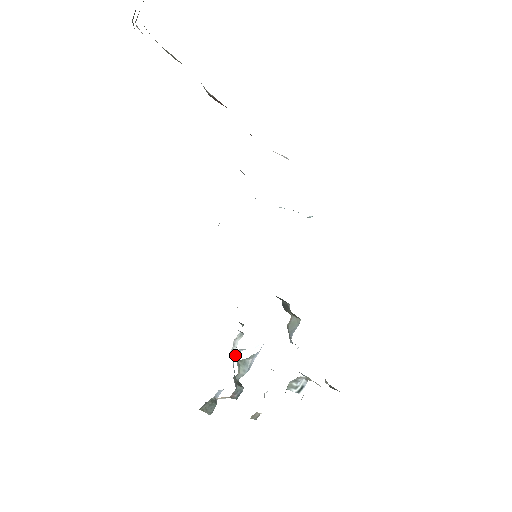
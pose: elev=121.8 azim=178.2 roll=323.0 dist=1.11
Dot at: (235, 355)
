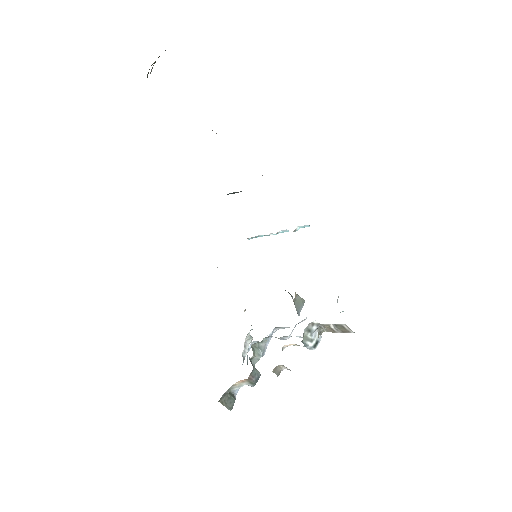
Dot at: (248, 351)
